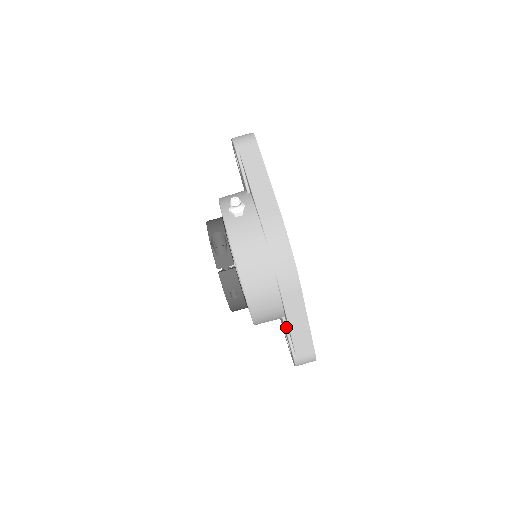
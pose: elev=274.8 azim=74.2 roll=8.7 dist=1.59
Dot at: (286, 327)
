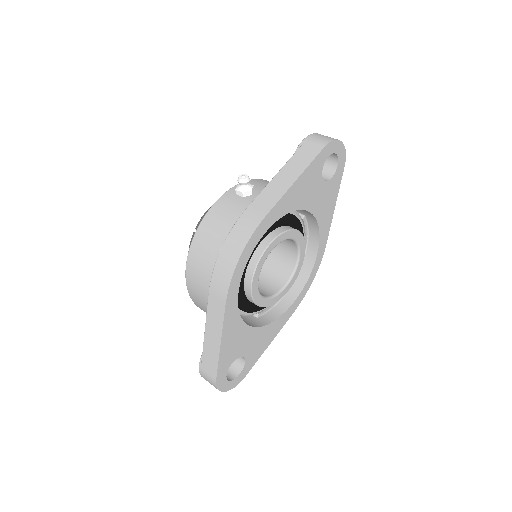
Dot at: occluded
